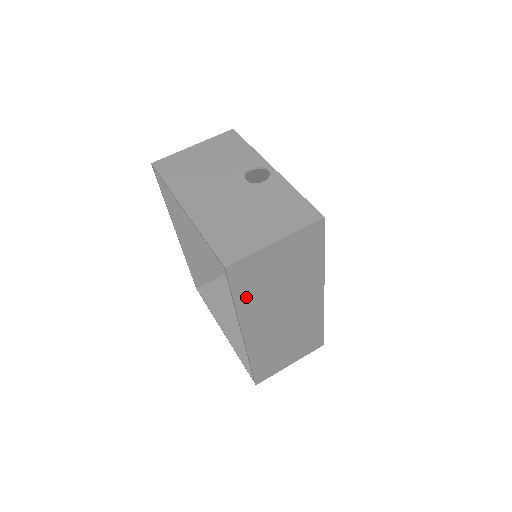
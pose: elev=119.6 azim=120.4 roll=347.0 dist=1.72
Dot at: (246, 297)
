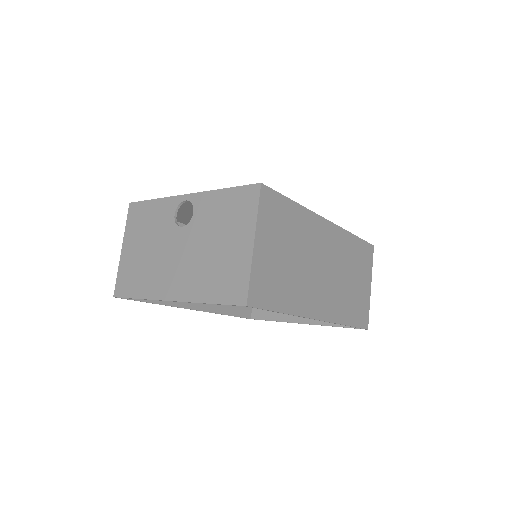
Dot at: (286, 299)
